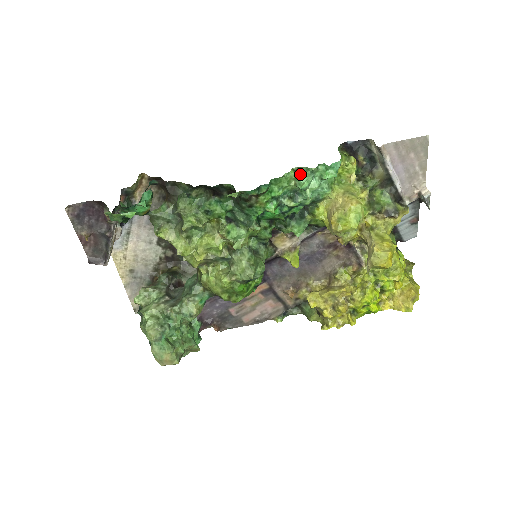
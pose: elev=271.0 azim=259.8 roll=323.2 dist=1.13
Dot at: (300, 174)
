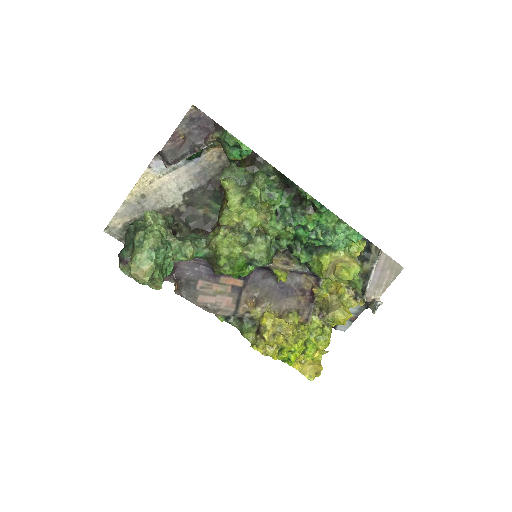
Dot at: (342, 222)
